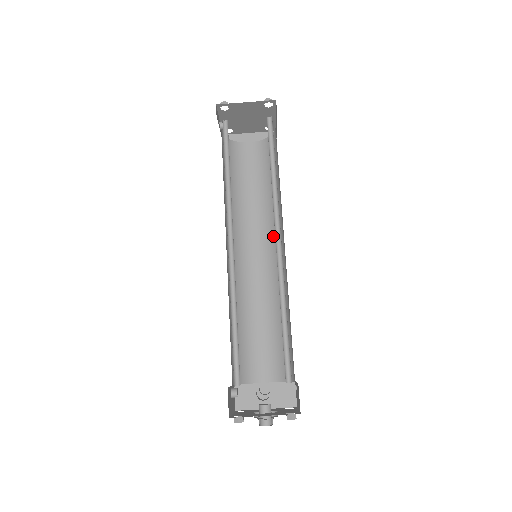
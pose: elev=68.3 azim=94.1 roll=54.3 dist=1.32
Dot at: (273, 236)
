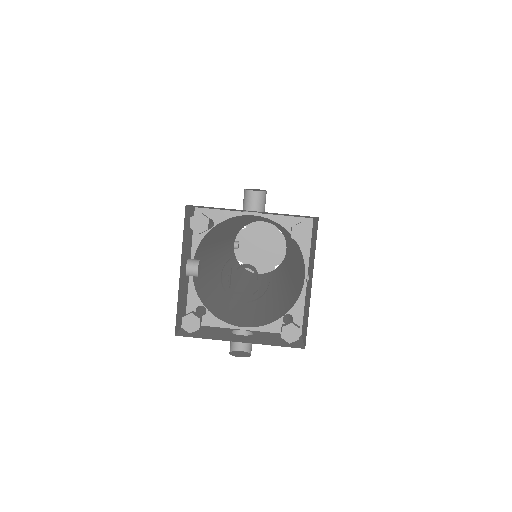
Dot at: (276, 282)
